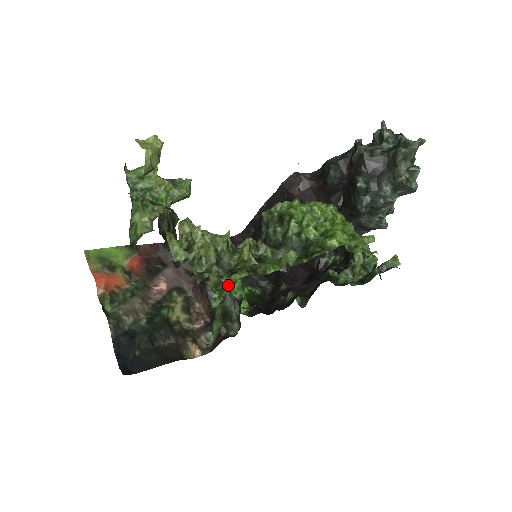
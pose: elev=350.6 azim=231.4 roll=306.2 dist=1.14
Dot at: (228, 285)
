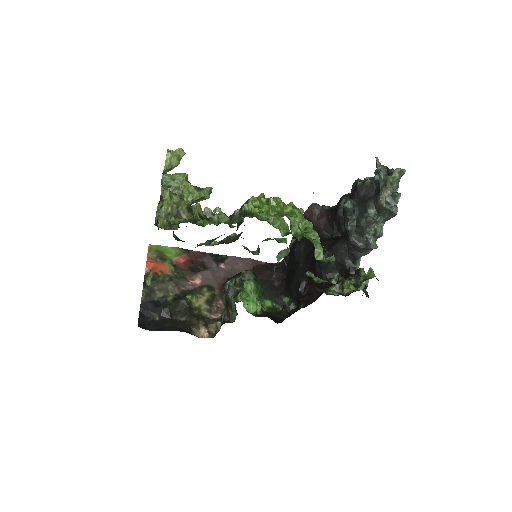
Dot at: (175, 229)
